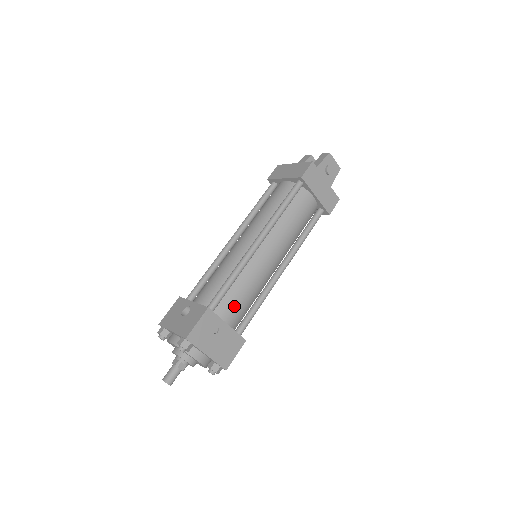
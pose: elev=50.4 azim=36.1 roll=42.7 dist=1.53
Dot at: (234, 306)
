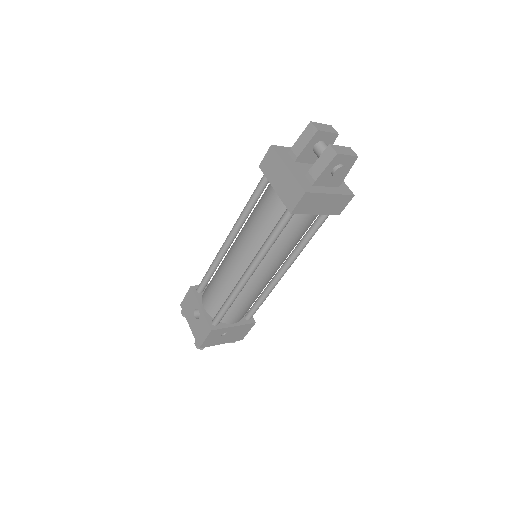
Dot at: (237, 314)
